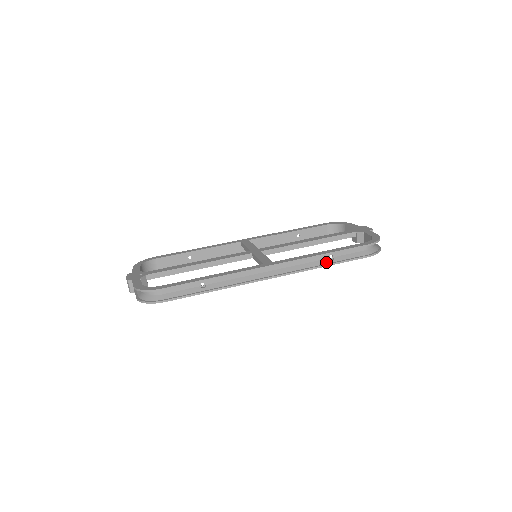
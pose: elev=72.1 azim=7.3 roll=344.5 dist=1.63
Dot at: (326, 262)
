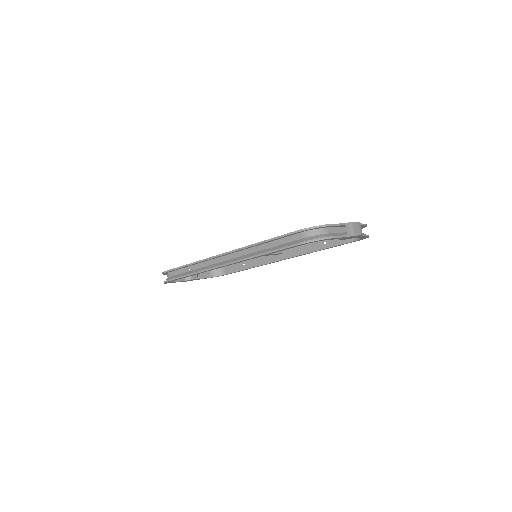
Dot at: (265, 251)
